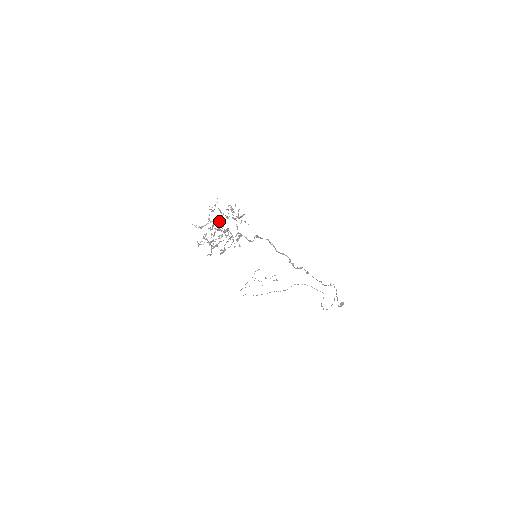
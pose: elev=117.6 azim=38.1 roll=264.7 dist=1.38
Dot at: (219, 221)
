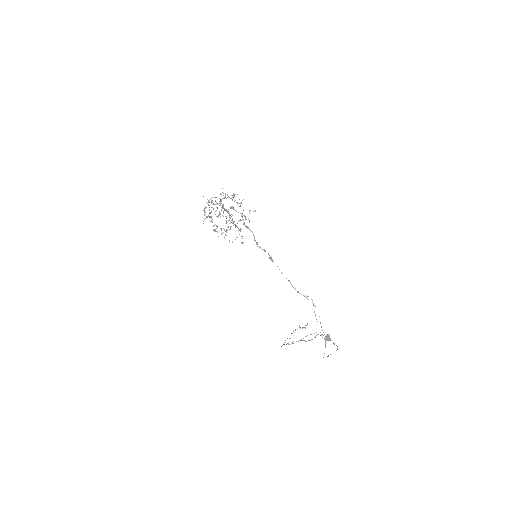
Dot at: occluded
